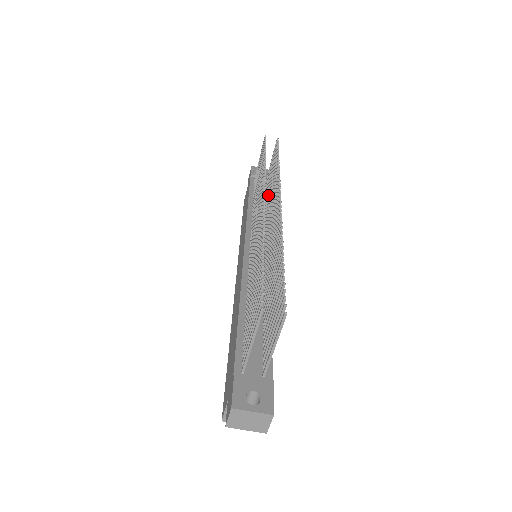
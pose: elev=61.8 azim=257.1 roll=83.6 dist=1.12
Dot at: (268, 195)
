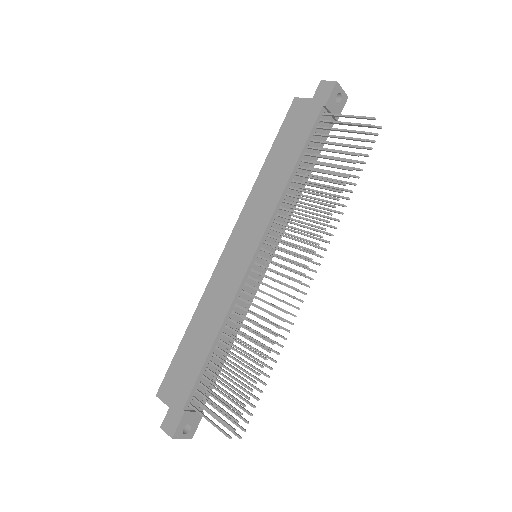
Dot at: (315, 184)
